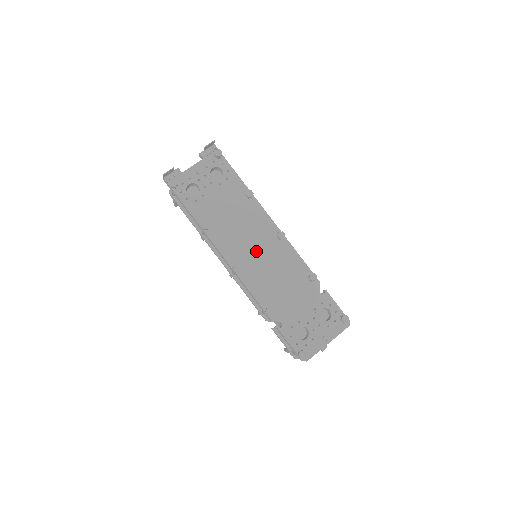
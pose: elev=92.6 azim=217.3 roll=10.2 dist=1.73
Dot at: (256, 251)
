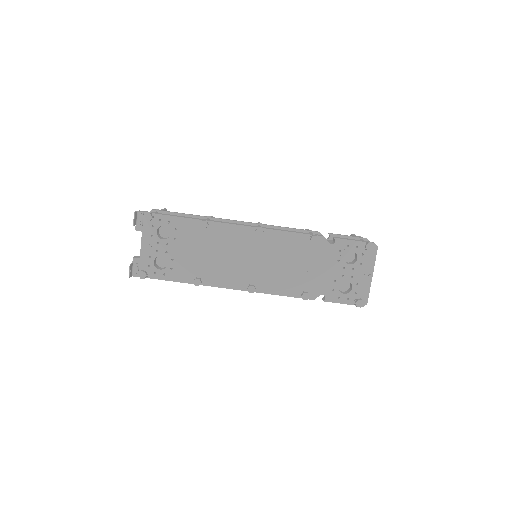
Dot at: (252, 261)
